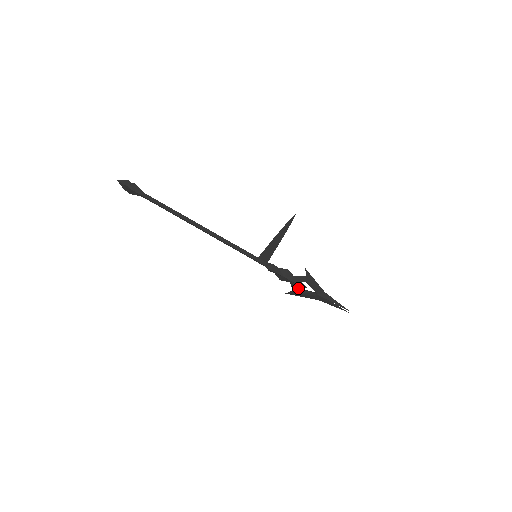
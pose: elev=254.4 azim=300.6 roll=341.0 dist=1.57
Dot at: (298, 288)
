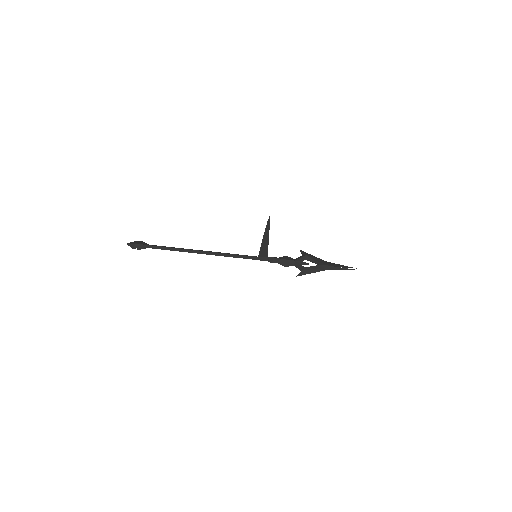
Dot at: (303, 267)
